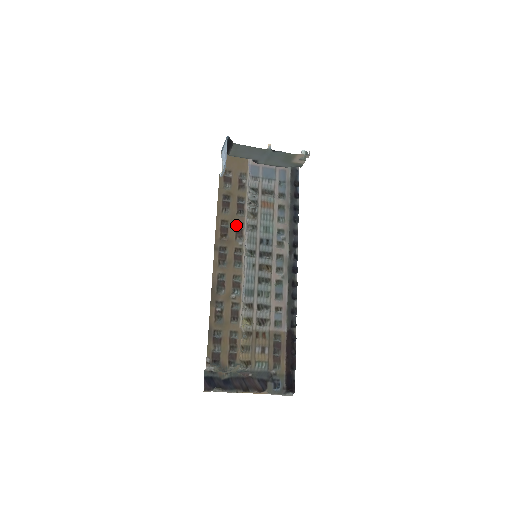
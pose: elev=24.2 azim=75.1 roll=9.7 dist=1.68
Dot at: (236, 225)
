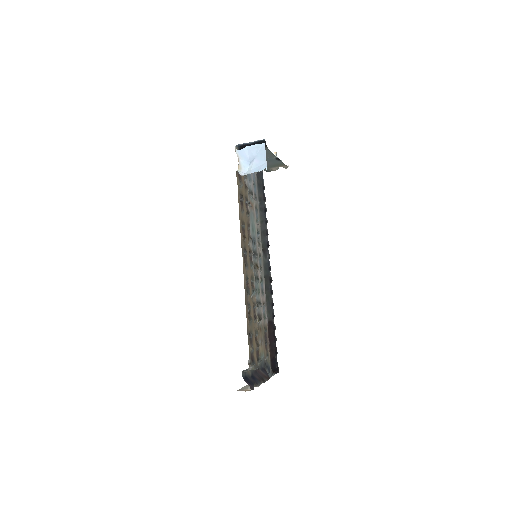
Dot at: (247, 226)
